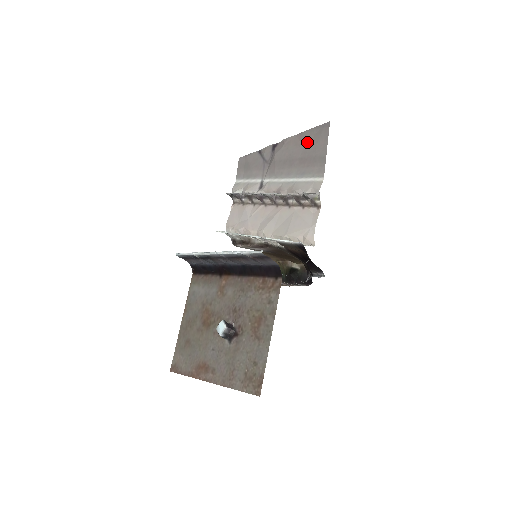
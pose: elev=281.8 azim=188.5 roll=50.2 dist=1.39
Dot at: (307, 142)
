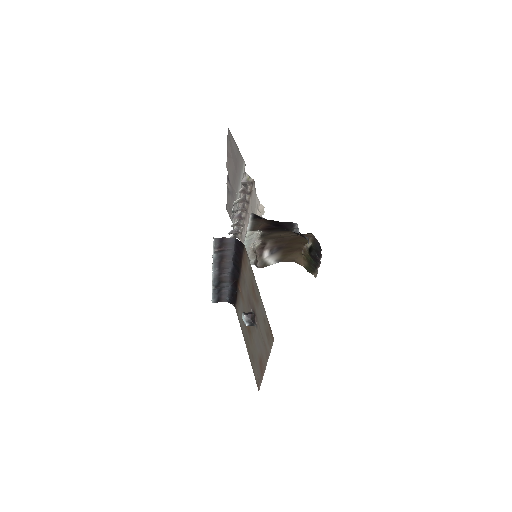
Dot at: (231, 153)
